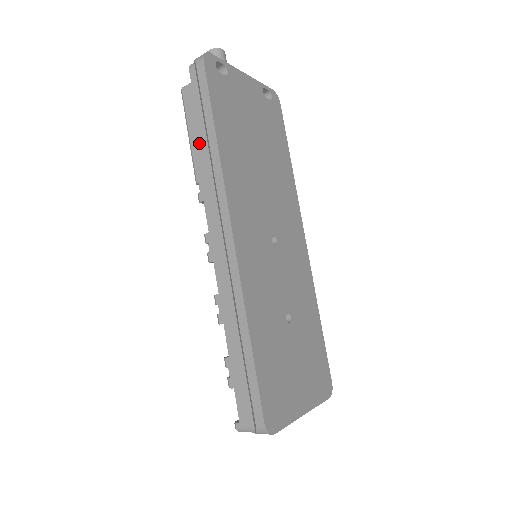
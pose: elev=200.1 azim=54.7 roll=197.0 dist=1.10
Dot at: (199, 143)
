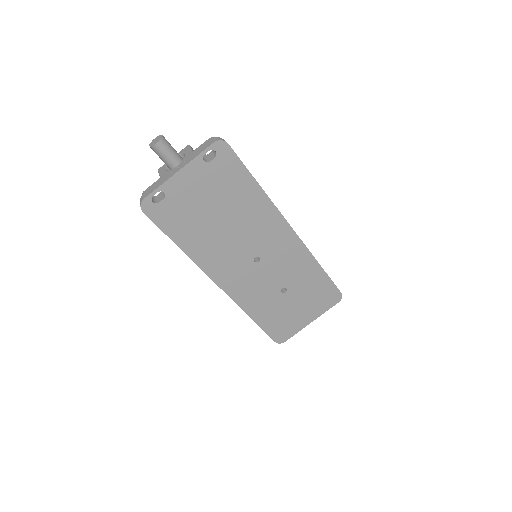
Dot at: occluded
